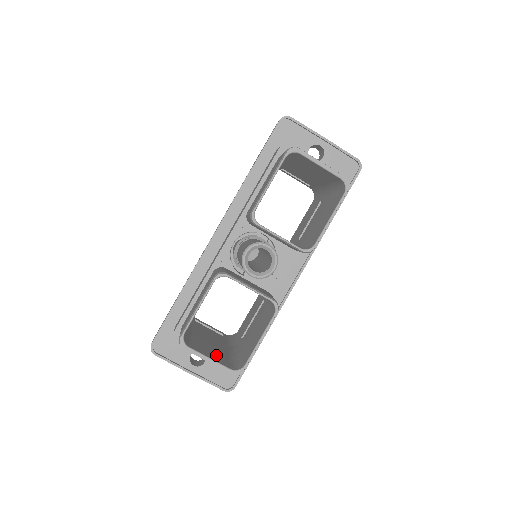
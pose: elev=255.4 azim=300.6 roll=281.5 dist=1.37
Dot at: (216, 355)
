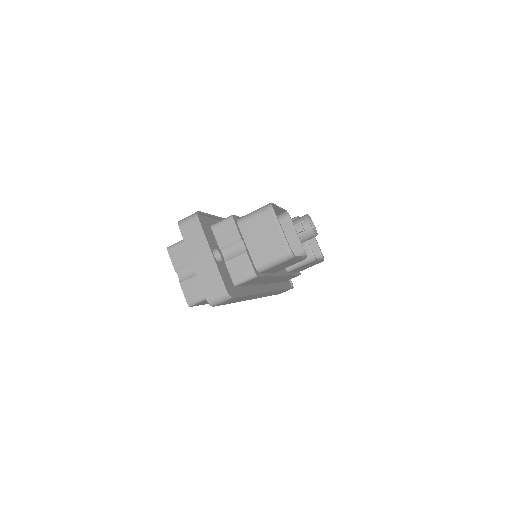
Dot at: (270, 241)
